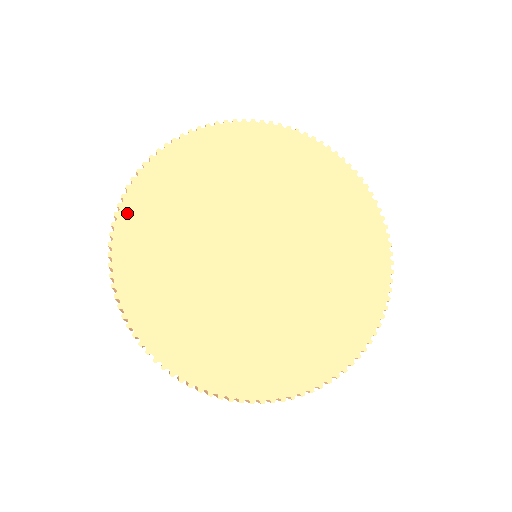
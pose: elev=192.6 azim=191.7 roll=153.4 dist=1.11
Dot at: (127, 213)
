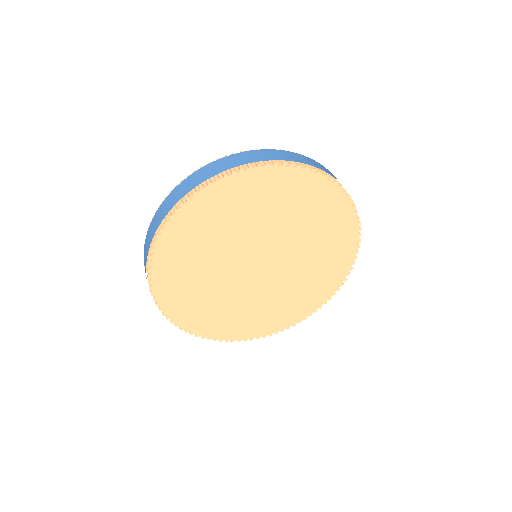
Dot at: (184, 324)
